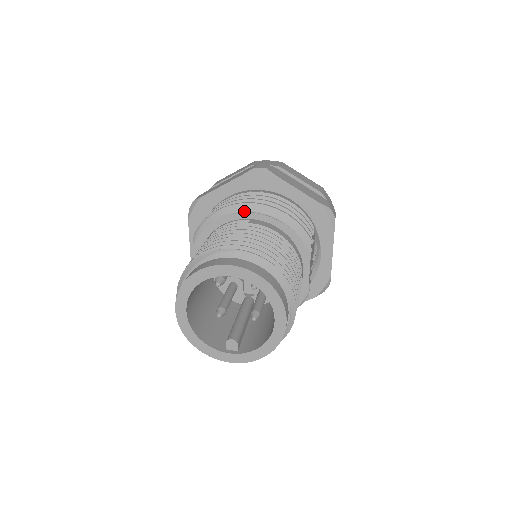
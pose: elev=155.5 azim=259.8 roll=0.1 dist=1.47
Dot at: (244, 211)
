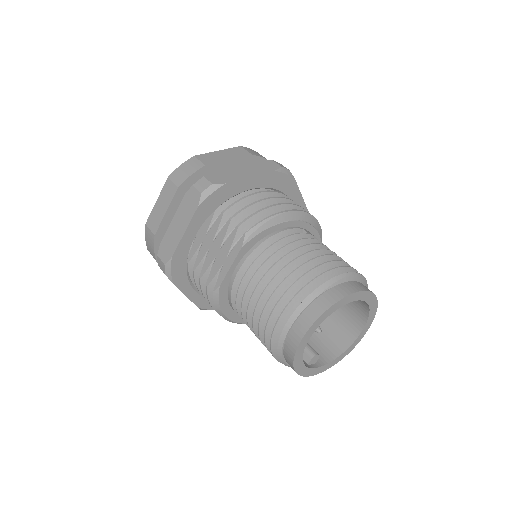
Dot at: (301, 219)
